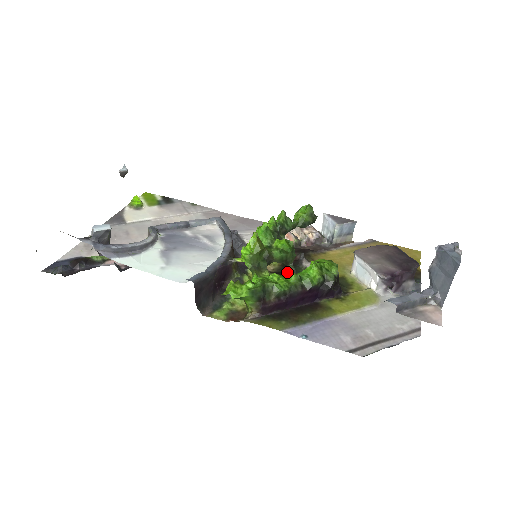
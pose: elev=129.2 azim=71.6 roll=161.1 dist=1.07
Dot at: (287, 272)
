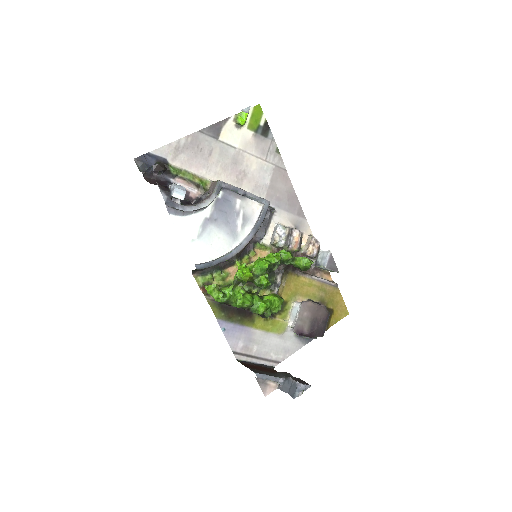
Dot at: occluded
